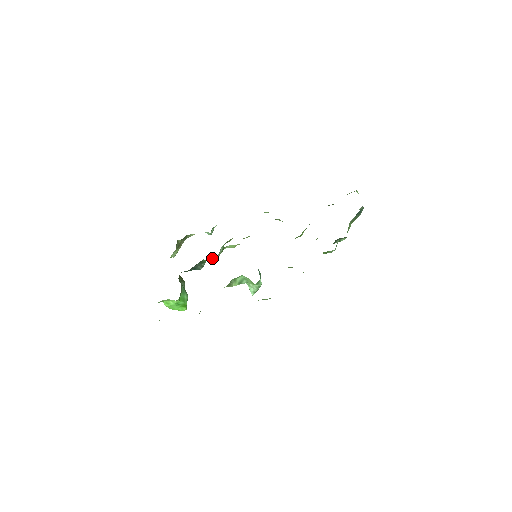
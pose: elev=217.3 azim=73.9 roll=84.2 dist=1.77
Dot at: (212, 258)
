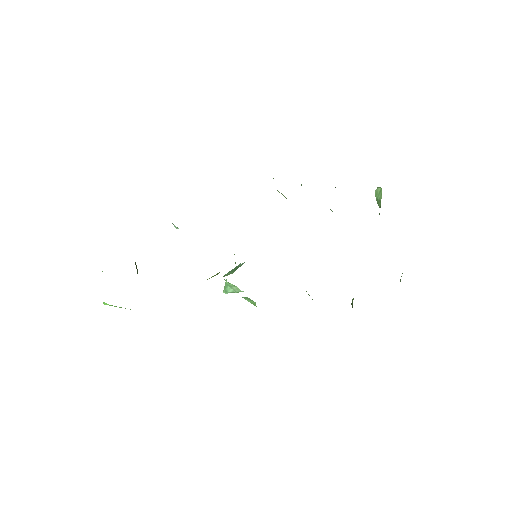
Dot at: (174, 225)
